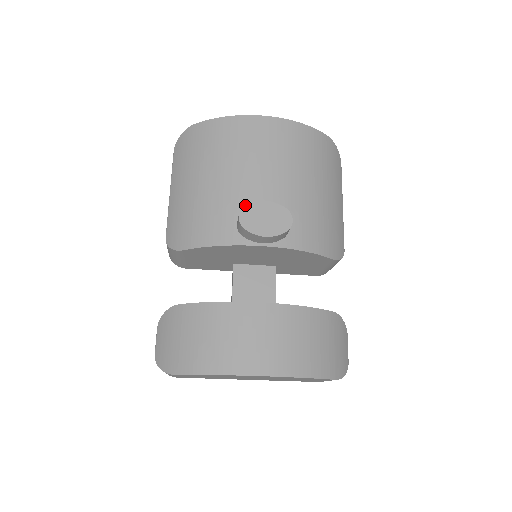
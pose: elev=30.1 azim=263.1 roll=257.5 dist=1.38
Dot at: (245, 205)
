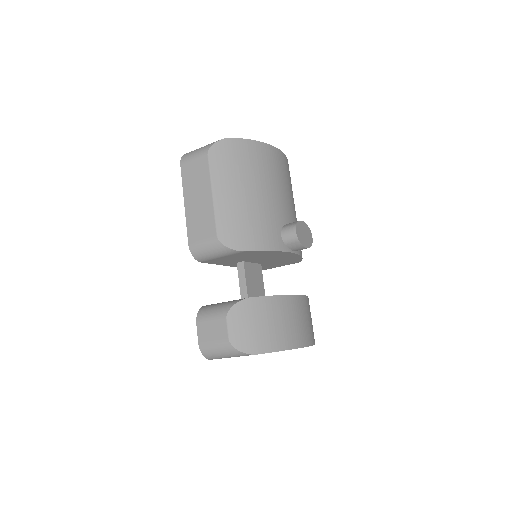
Dot at: (297, 223)
